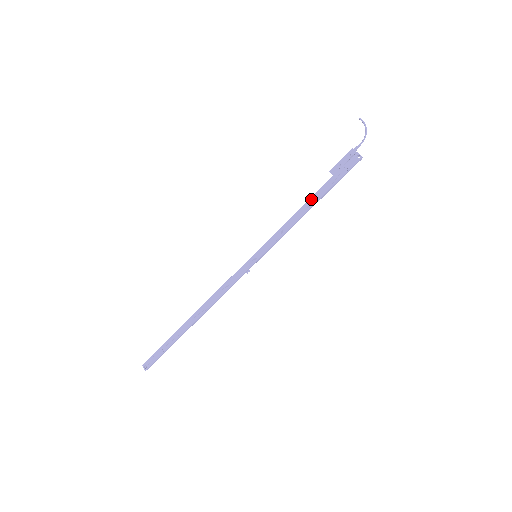
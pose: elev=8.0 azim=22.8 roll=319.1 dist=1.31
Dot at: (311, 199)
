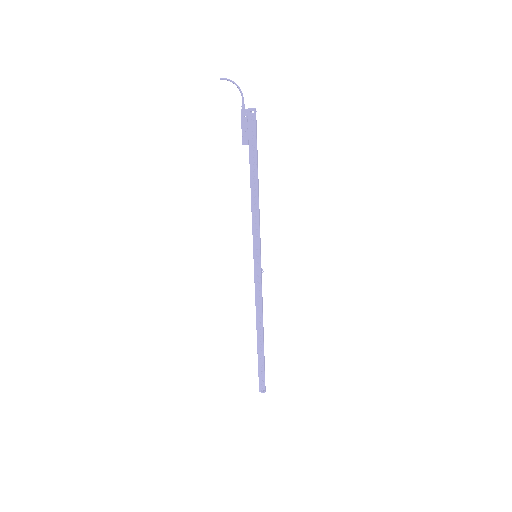
Dot at: (251, 179)
